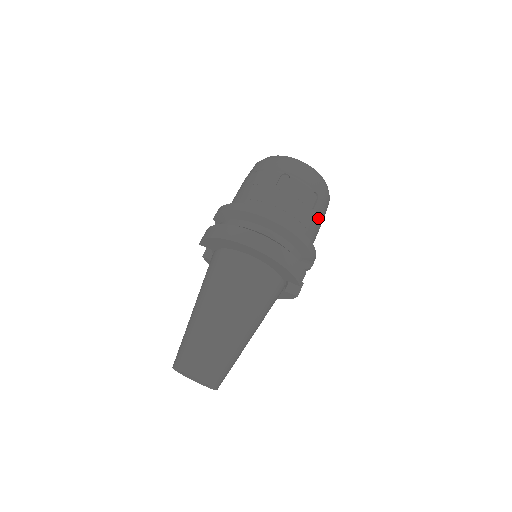
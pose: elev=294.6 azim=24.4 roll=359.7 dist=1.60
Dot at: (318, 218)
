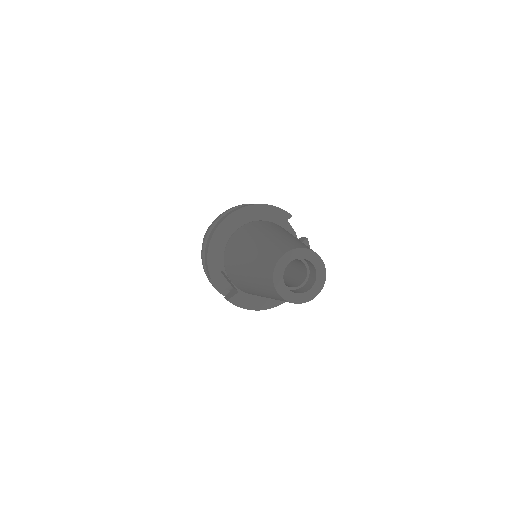
Dot at: occluded
